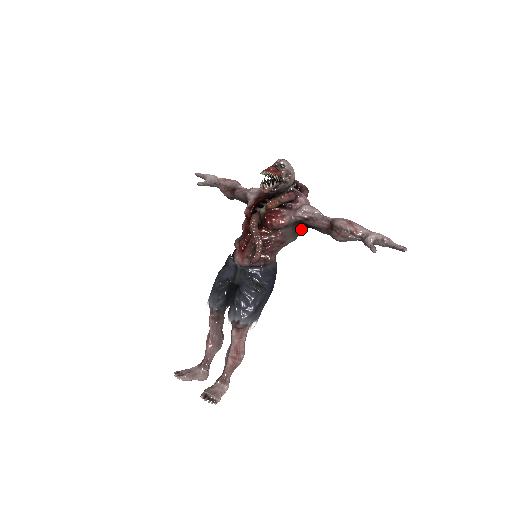
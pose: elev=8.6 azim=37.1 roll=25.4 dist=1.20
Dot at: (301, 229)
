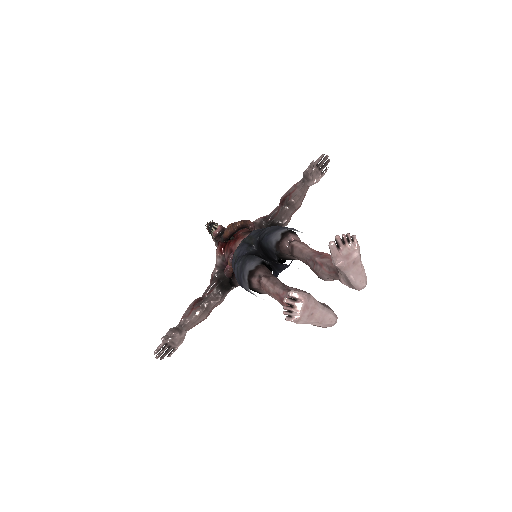
Dot at: occluded
